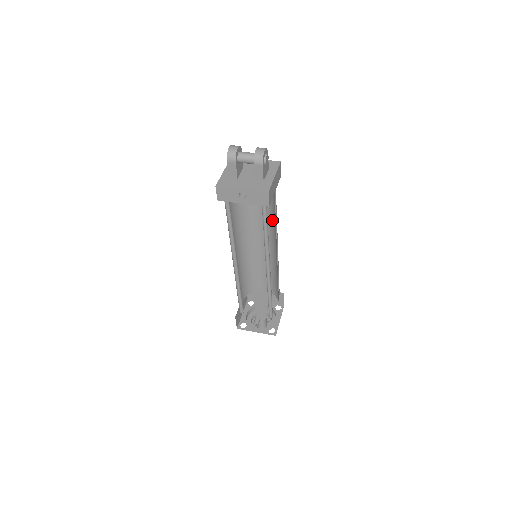
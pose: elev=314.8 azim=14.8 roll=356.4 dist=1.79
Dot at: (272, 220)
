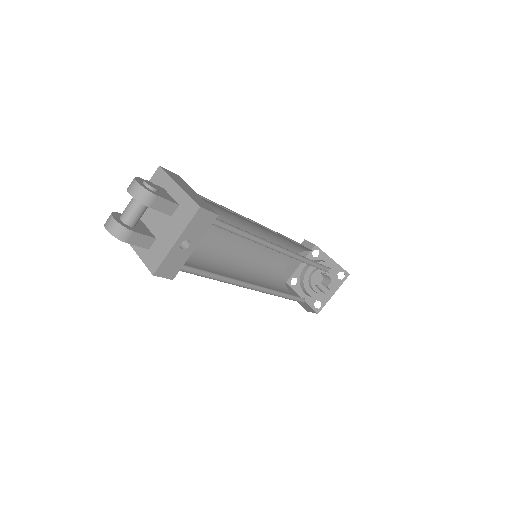
Dot at: (225, 215)
